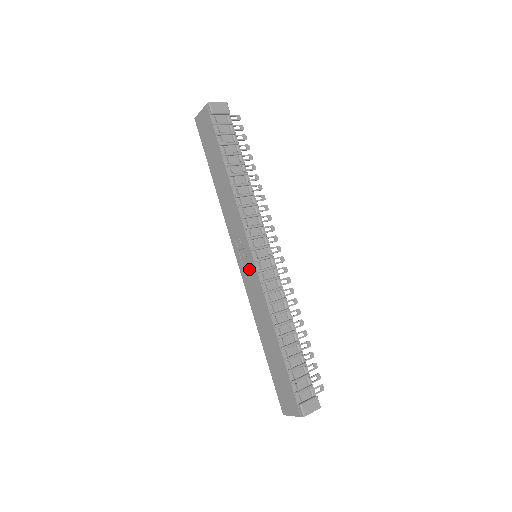
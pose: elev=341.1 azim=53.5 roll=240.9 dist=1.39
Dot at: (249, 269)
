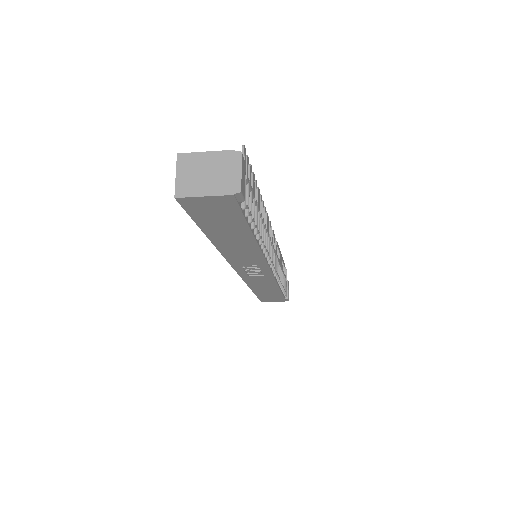
Dot at: (258, 274)
